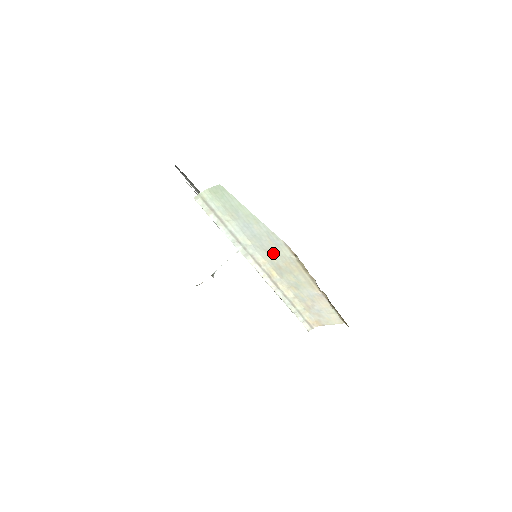
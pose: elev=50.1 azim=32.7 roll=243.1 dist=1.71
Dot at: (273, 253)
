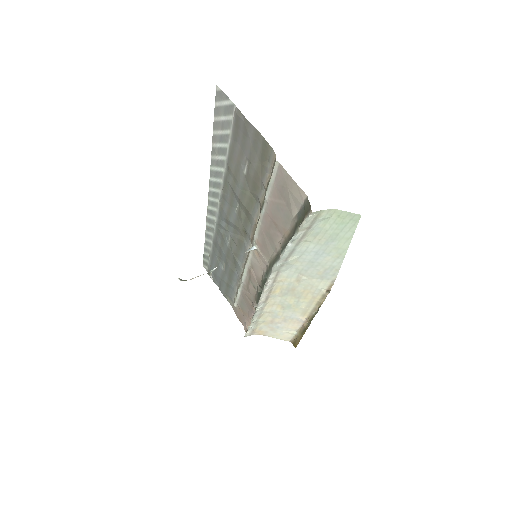
Dot at: (305, 279)
